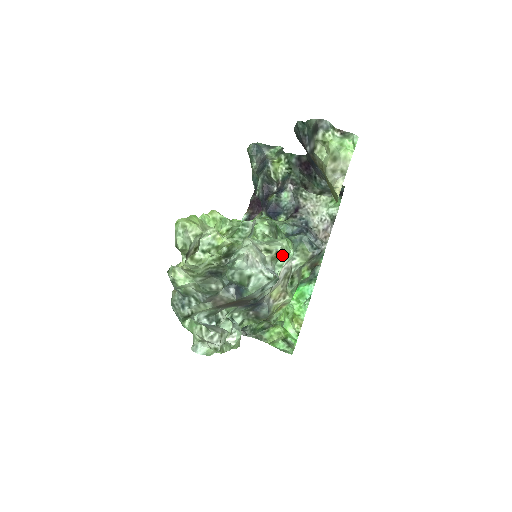
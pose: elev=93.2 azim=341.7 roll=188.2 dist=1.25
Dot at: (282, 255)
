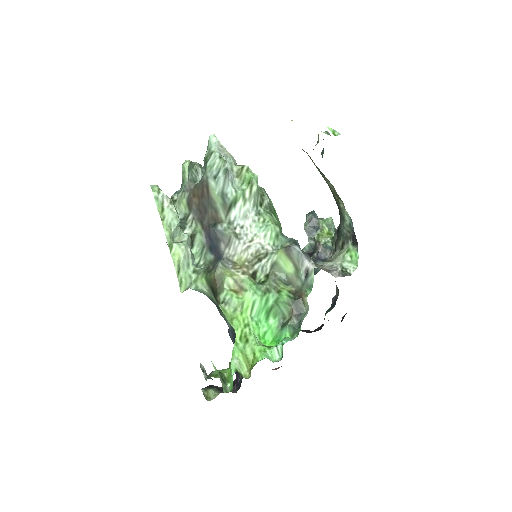
Dot at: (246, 174)
